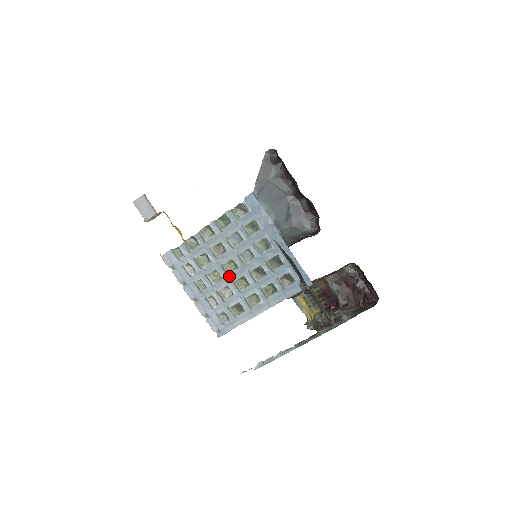
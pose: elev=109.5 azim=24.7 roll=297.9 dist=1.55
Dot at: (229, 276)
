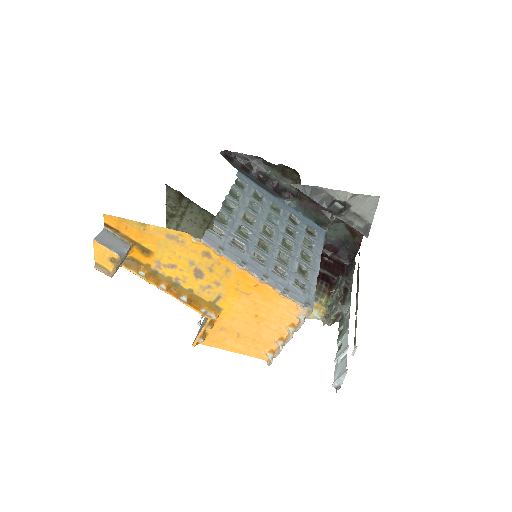
Dot at: (273, 242)
